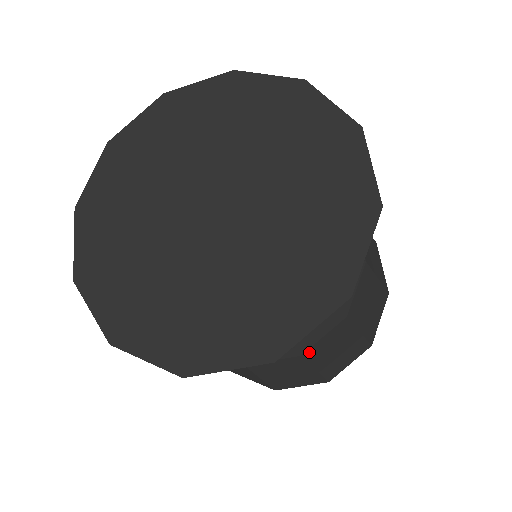
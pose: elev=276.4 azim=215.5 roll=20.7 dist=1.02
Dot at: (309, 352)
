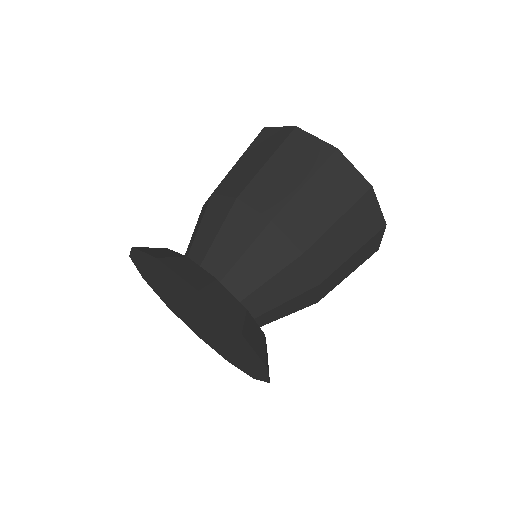
Dot at: (322, 297)
